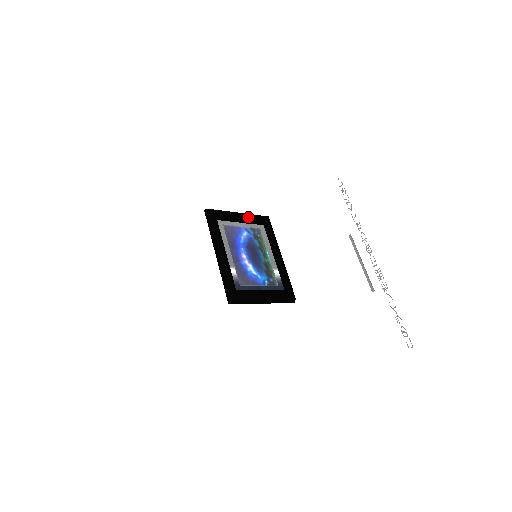
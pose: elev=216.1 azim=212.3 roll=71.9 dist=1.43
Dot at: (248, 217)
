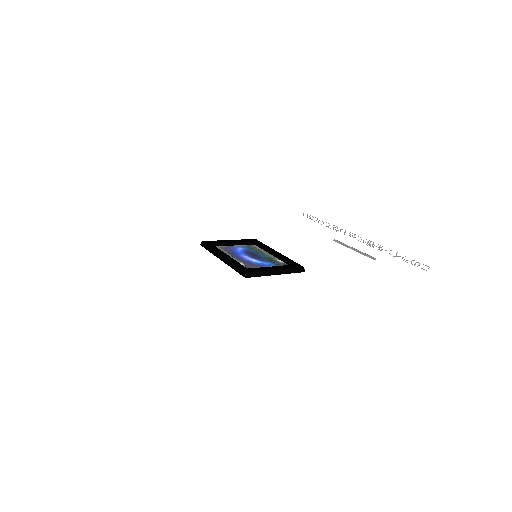
Dot at: (238, 241)
